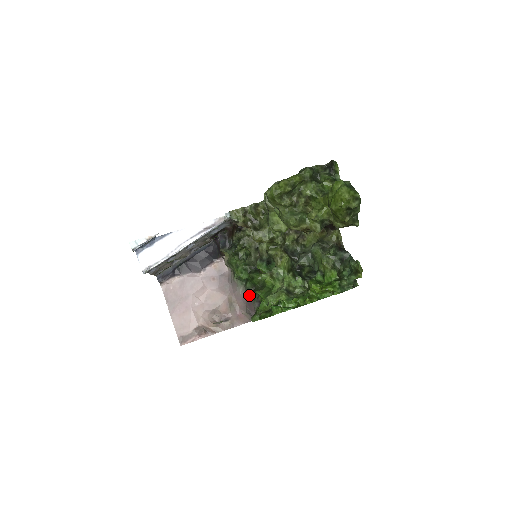
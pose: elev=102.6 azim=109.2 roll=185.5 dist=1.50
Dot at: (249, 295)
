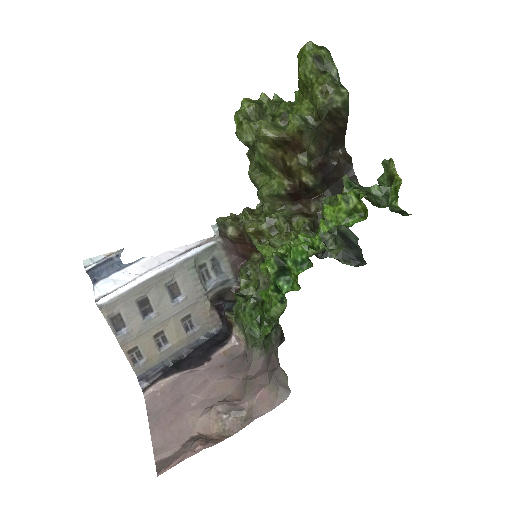
Dot at: (266, 344)
